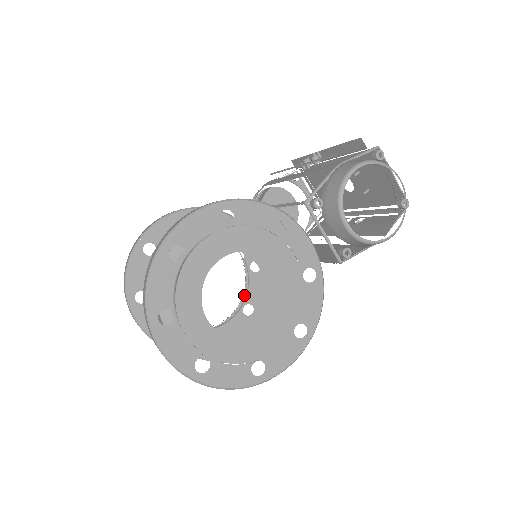
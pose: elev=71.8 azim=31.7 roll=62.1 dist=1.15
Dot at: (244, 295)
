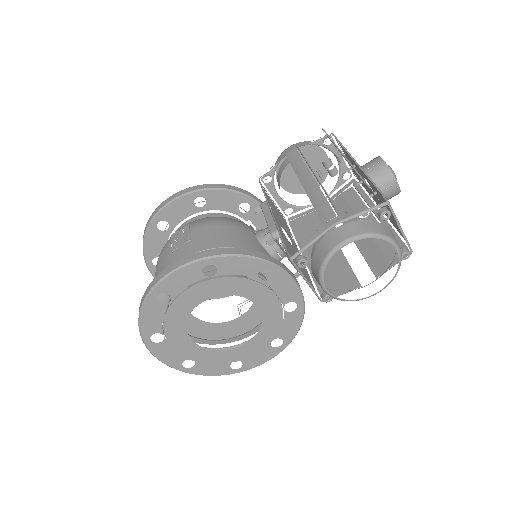
Dot at: occluded
